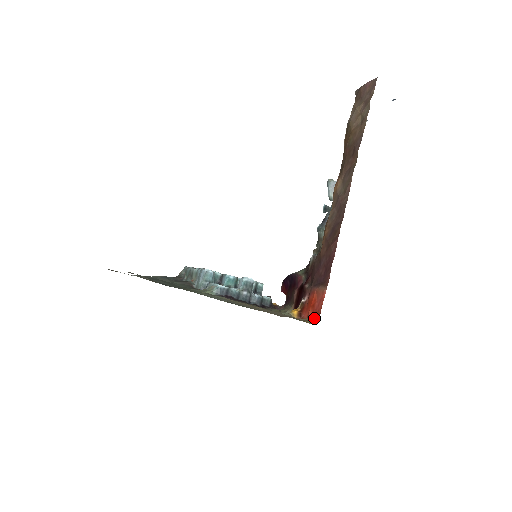
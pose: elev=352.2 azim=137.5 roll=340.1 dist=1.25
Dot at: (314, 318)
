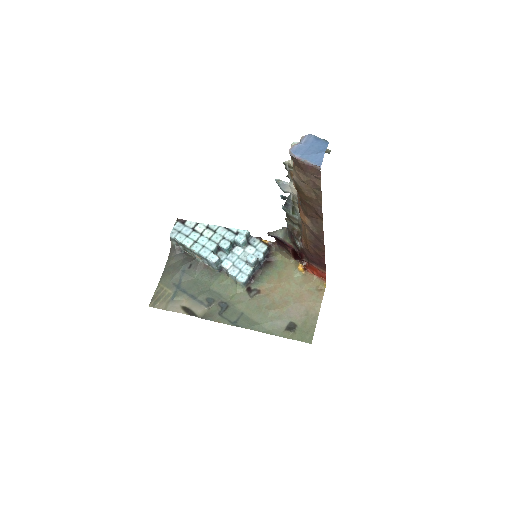
Dot at: (321, 278)
